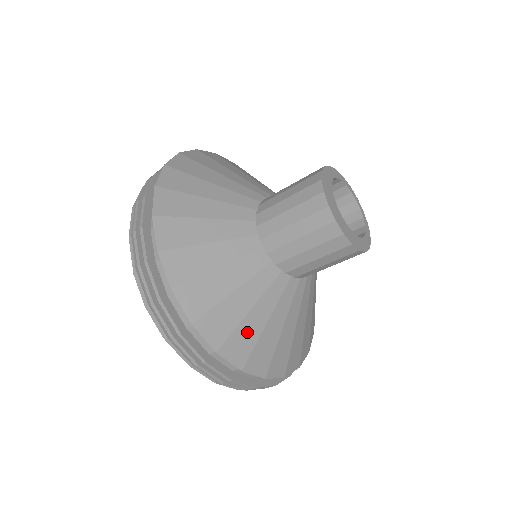
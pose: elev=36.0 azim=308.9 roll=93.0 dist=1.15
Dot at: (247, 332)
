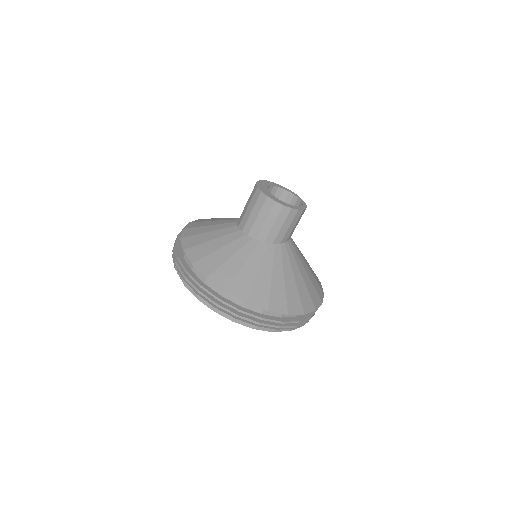
Dot at: (215, 259)
